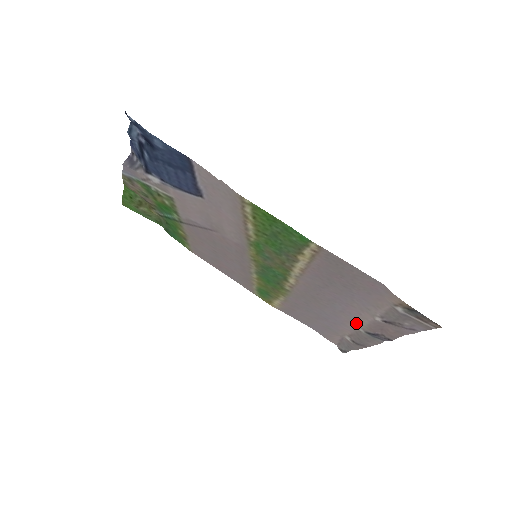
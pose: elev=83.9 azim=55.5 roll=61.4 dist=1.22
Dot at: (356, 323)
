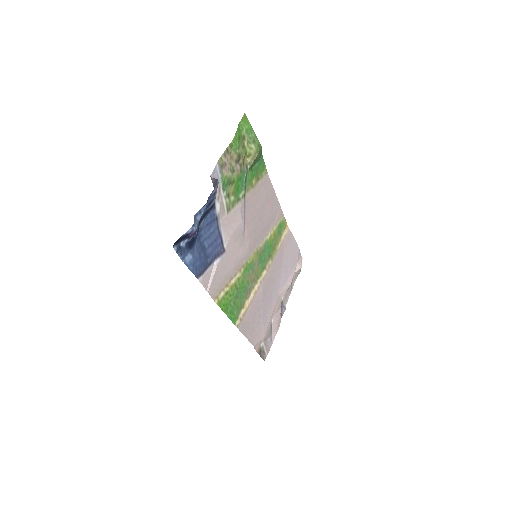
Dot at: (280, 299)
